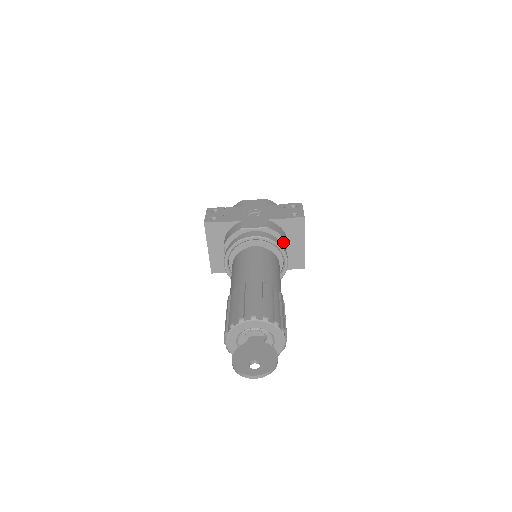
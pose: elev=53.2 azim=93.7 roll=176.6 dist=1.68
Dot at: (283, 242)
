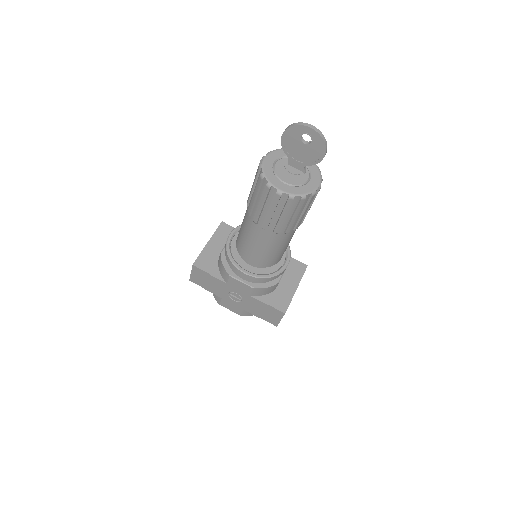
Dot at: occluded
